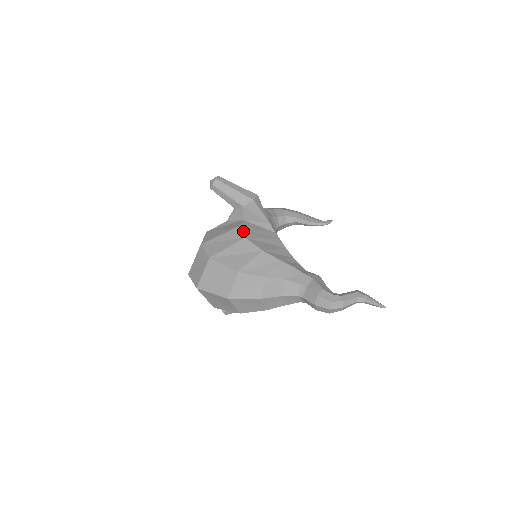
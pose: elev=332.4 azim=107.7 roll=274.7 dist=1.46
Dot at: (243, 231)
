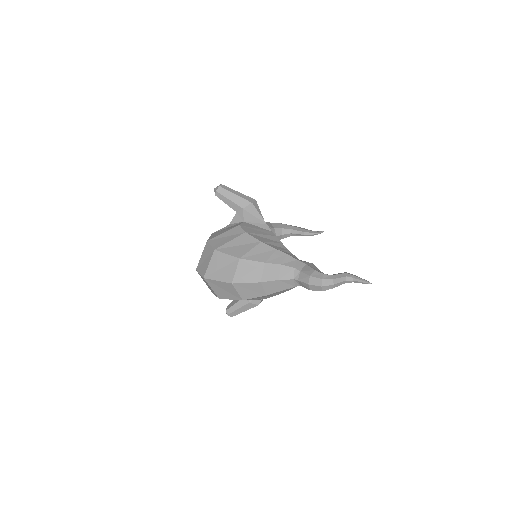
Dot at: (243, 228)
